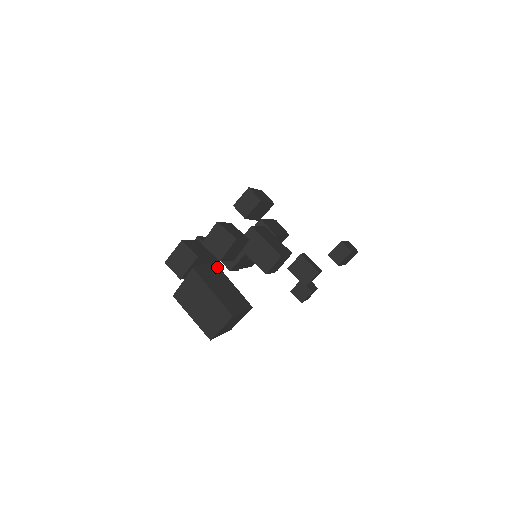
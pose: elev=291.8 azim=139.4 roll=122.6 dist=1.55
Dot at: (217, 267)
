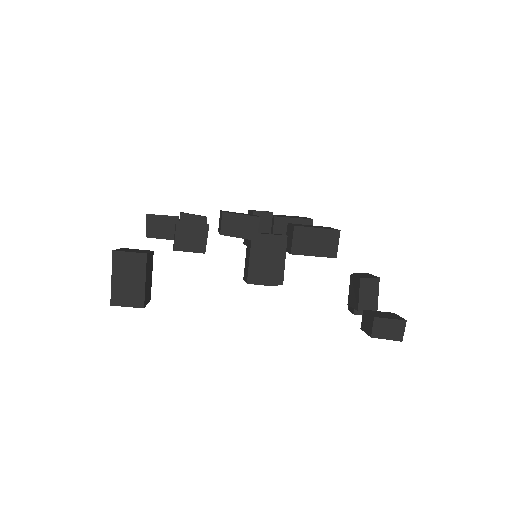
Dot at: (144, 259)
